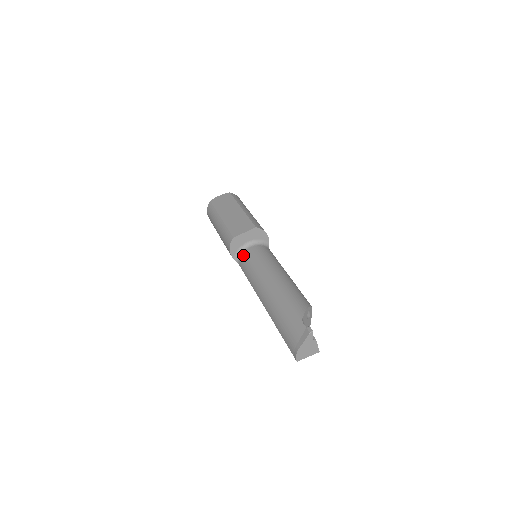
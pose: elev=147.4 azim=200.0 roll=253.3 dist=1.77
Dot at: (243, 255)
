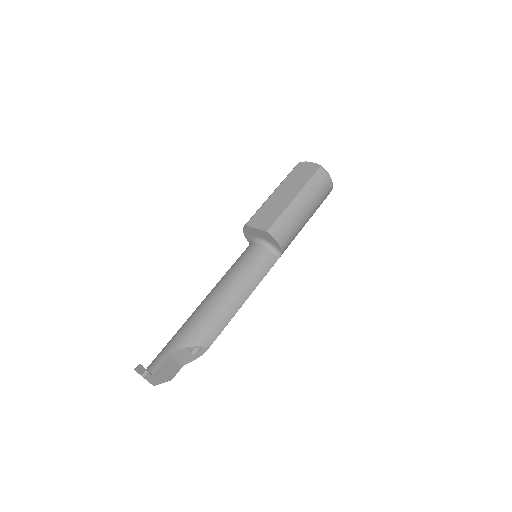
Dot at: (249, 246)
